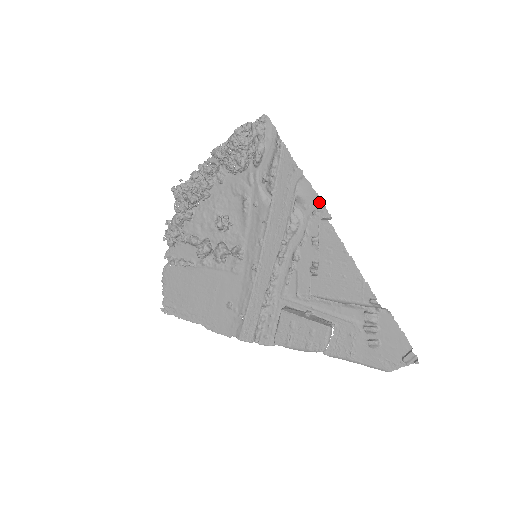
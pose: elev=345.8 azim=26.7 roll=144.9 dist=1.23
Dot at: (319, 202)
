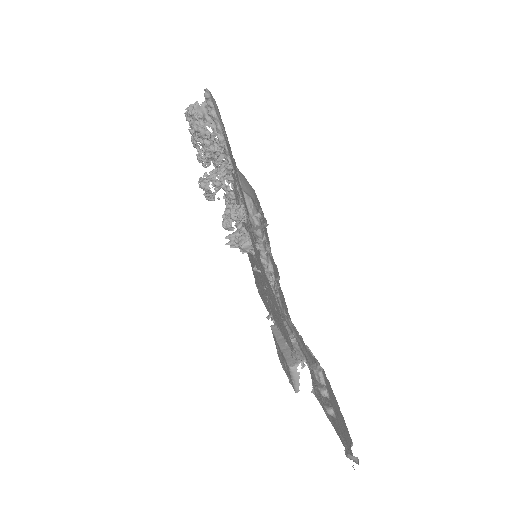
Dot at: (258, 201)
